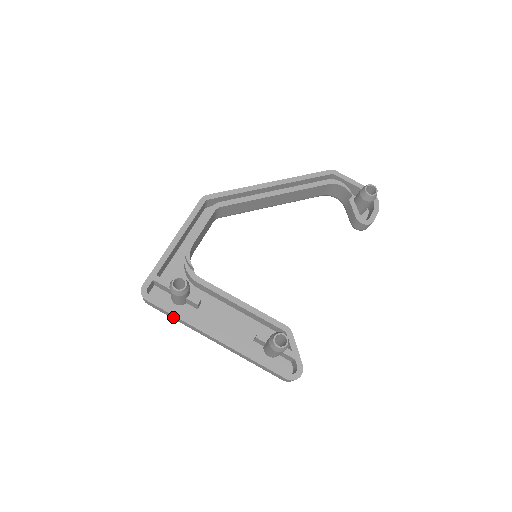
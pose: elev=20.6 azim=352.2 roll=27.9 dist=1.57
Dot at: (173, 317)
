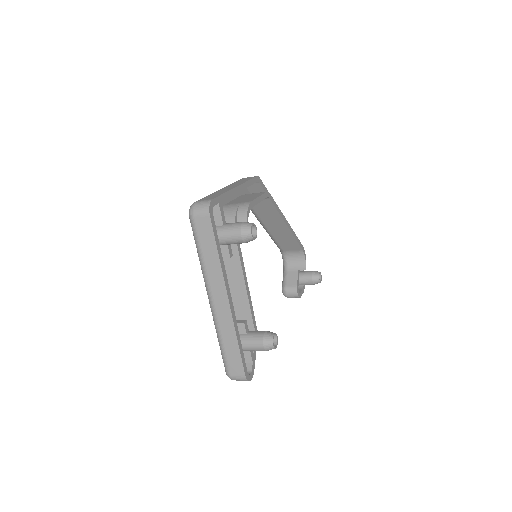
Dot at: (208, 250)
